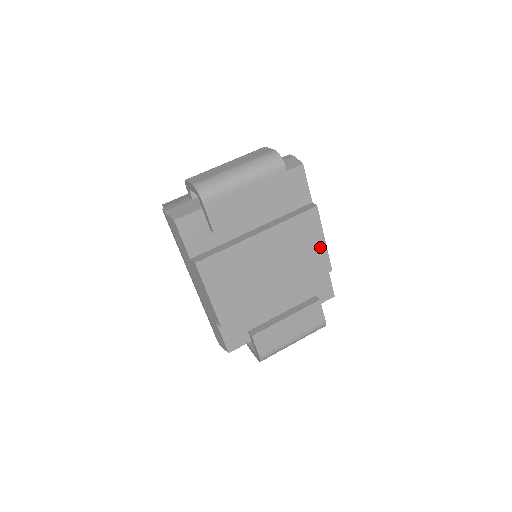
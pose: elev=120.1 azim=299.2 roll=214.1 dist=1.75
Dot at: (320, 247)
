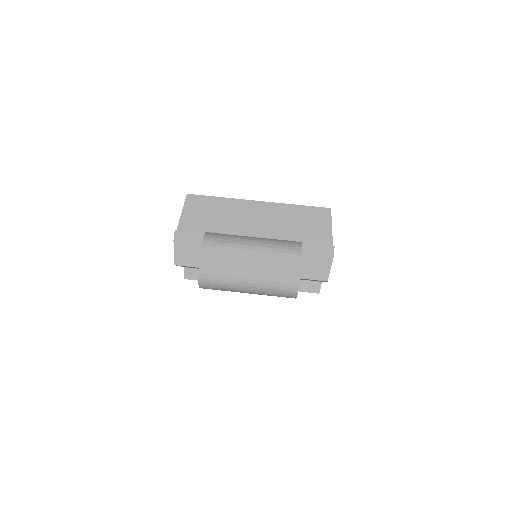
Dot at: occluded
